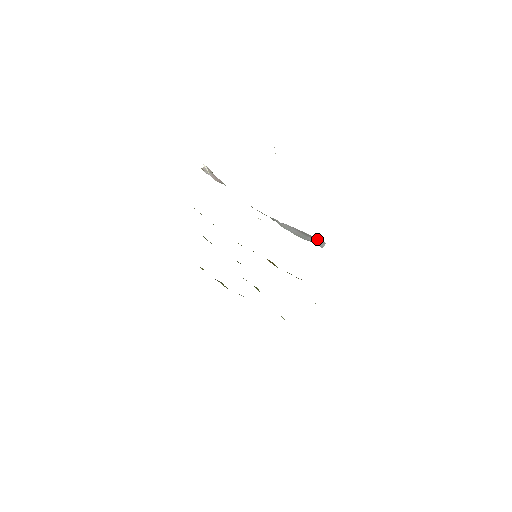
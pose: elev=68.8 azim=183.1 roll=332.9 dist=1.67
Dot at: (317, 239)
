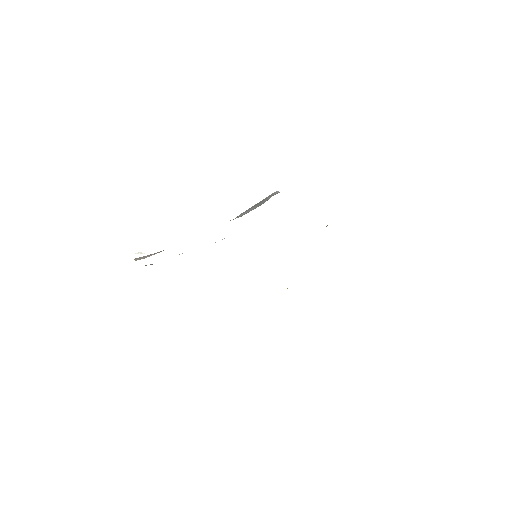
Dot at: (268, 197)
